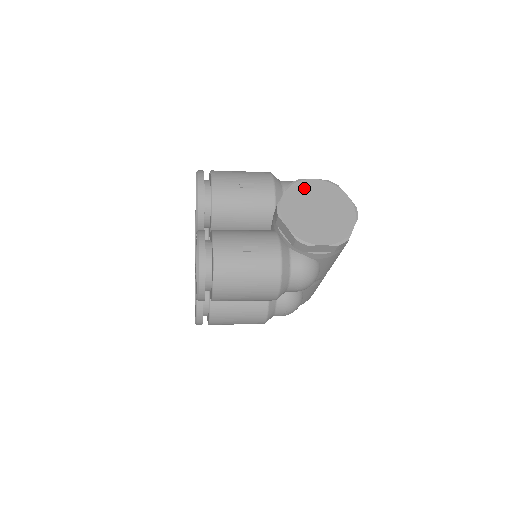
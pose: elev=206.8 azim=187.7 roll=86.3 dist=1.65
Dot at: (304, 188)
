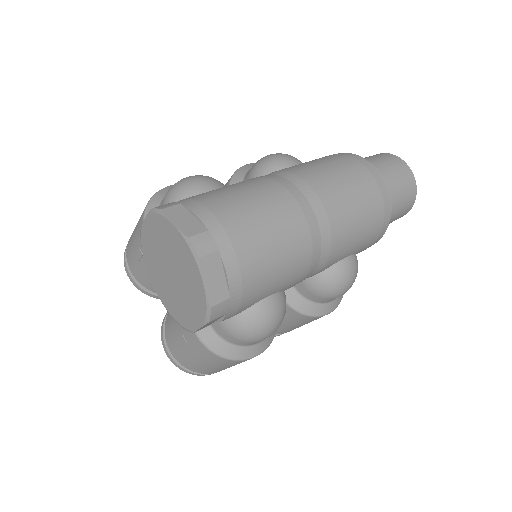
Dot at: (148, 243)
